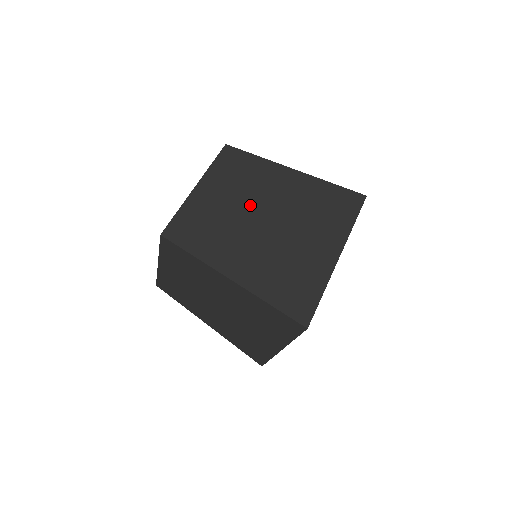
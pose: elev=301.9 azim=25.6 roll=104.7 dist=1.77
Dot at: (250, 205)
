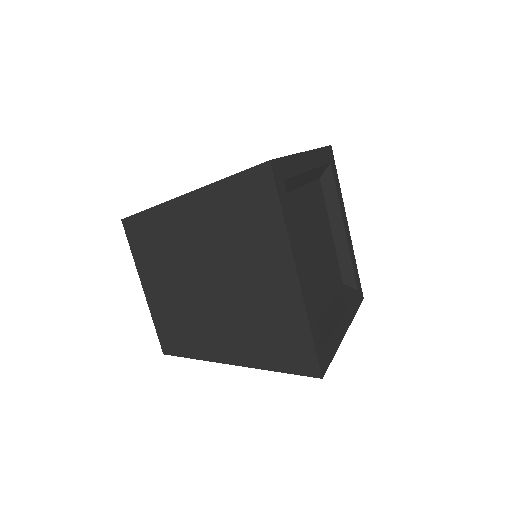
Dot at: (188, 276)
